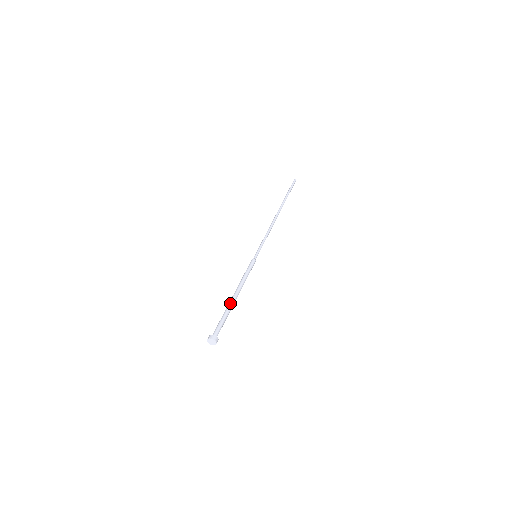
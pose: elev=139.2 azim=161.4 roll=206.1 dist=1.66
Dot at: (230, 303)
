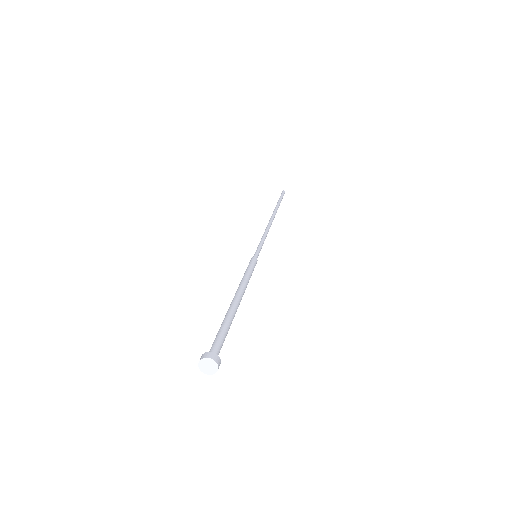
Dot at: (231, 308)
